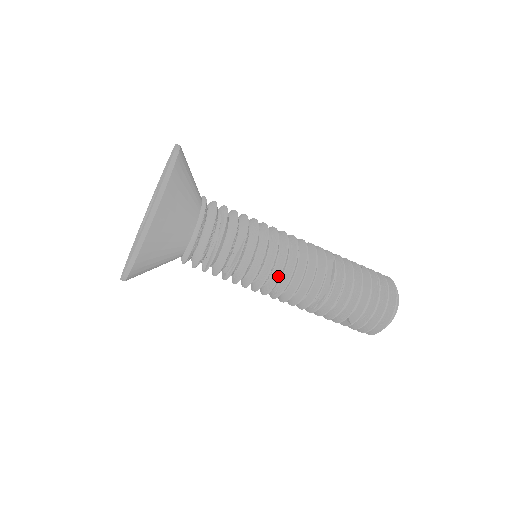
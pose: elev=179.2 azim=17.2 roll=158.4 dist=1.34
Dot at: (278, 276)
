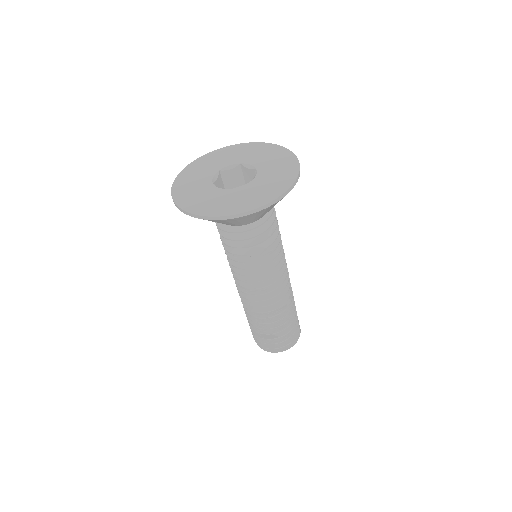
Dot at: (281, 275)
